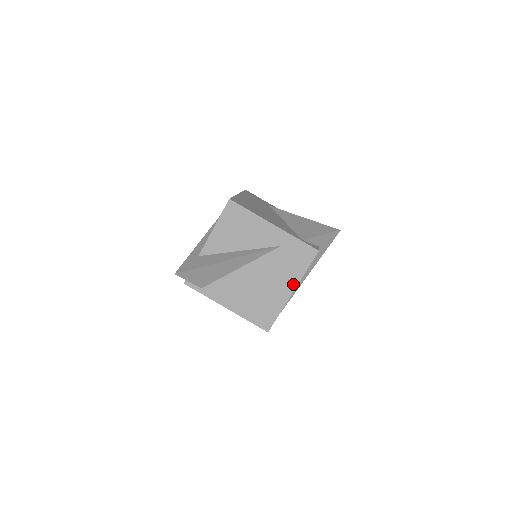
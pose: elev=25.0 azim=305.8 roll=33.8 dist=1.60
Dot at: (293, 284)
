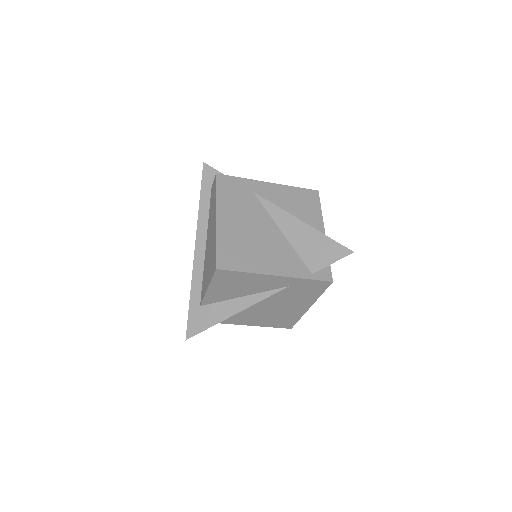
Dot at: (309, 303)
